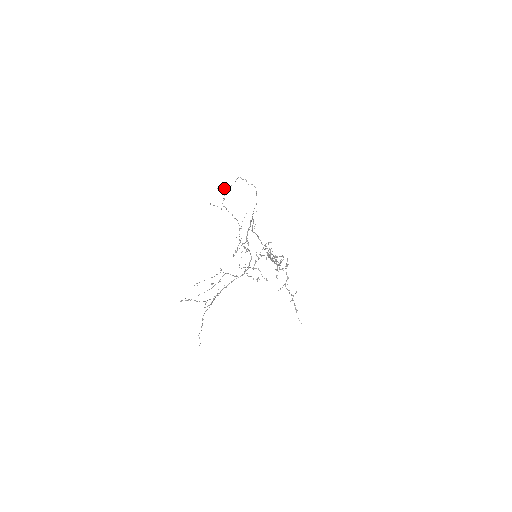
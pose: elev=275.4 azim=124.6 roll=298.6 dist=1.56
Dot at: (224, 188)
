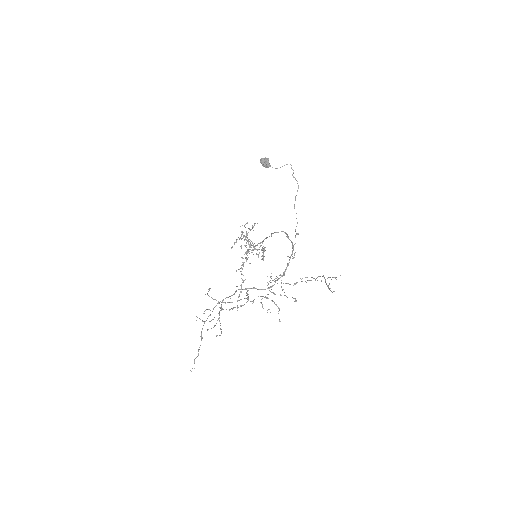
Dot at: (268, 165)
